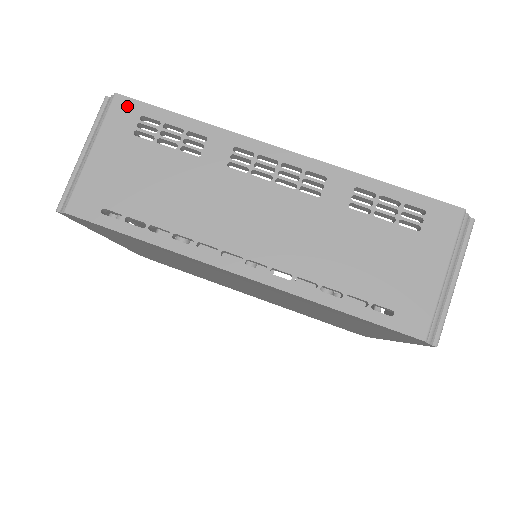
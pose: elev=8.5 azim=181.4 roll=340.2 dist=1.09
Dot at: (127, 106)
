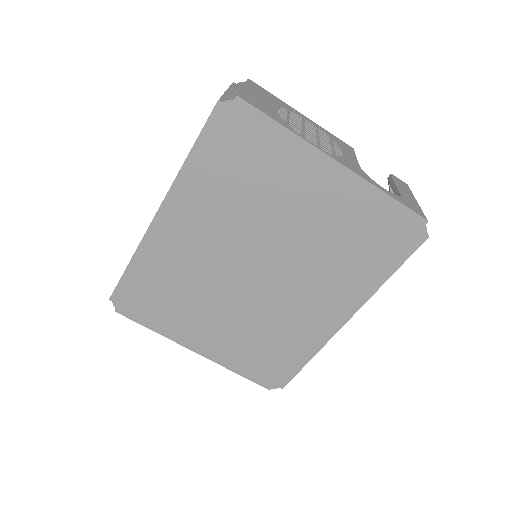
Dot at: occluded
